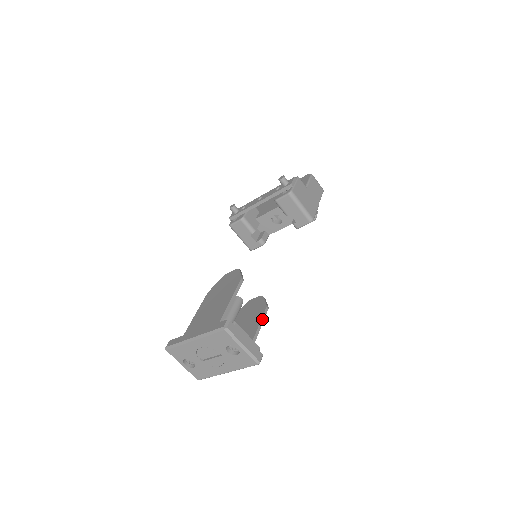
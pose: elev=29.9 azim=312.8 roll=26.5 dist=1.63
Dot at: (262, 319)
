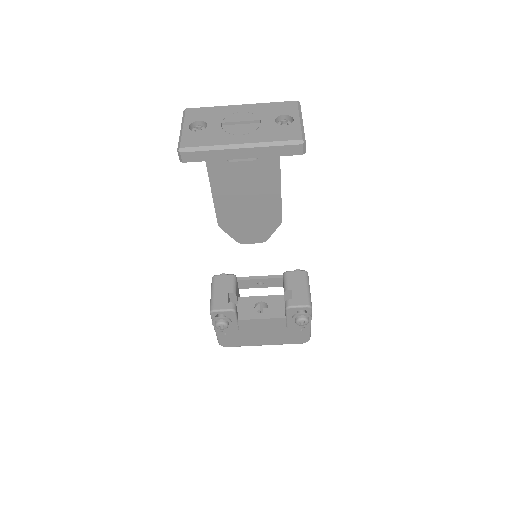
Dot at: (281, 203)
